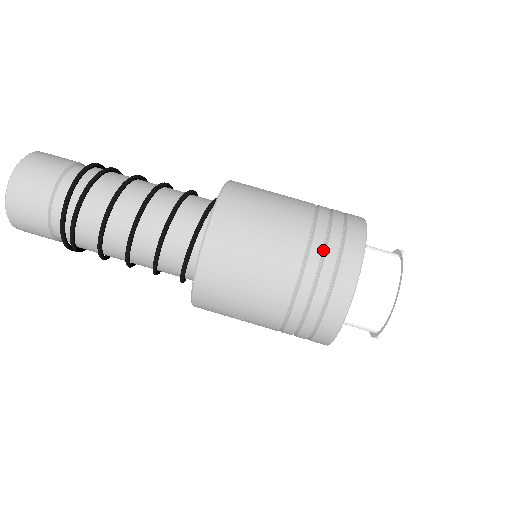
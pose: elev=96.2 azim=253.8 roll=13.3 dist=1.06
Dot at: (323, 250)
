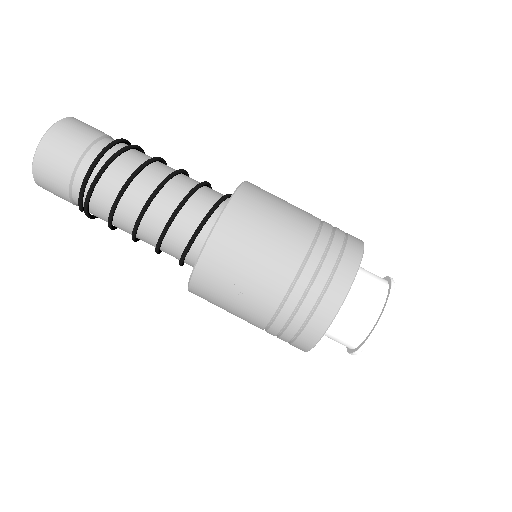
Dot at: (331, 236)
